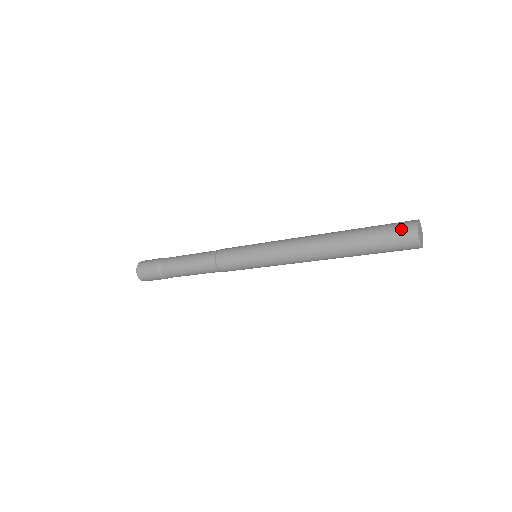
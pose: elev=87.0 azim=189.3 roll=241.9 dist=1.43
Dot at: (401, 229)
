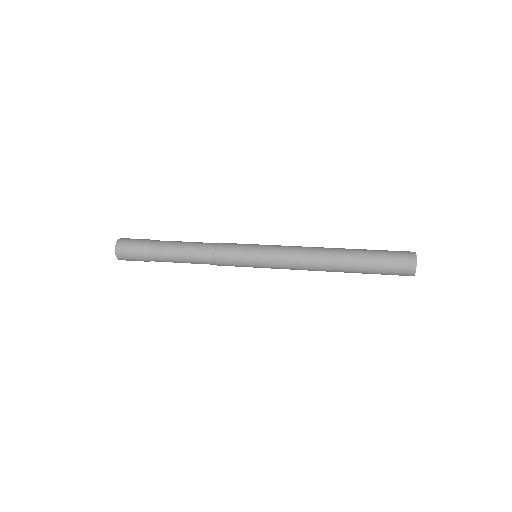
Dot at: (402, 252)
